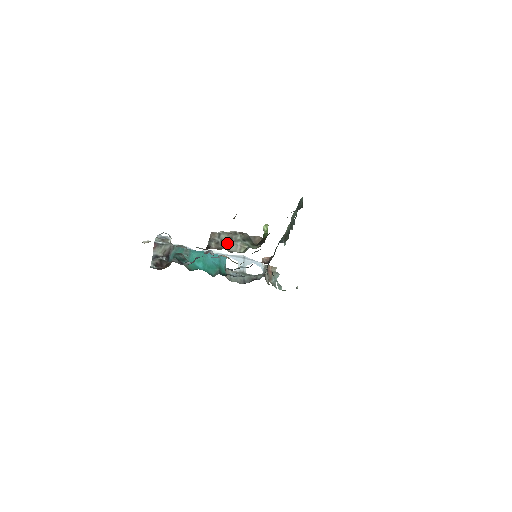
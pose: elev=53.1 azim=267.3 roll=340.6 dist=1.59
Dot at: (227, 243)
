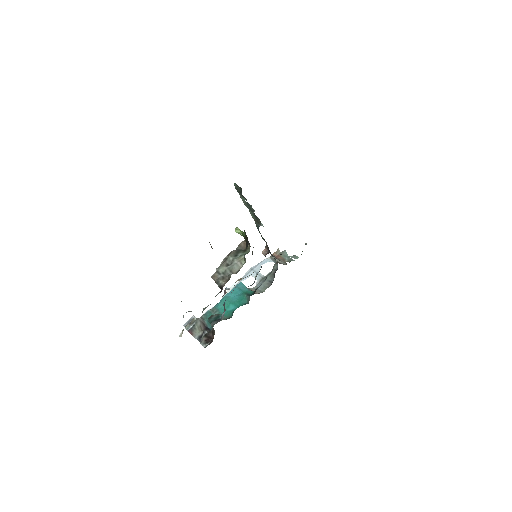
Dot at: (229, 270)
